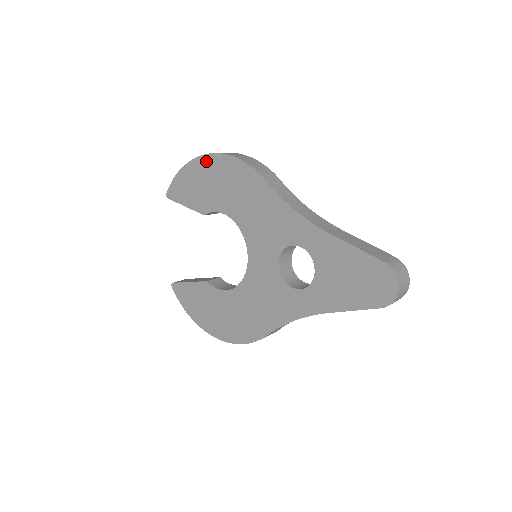
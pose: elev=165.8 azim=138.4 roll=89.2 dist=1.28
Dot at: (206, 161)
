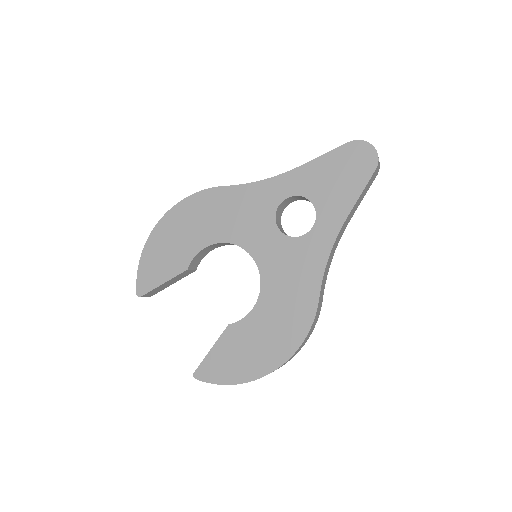
Dot at: (162, 226)
